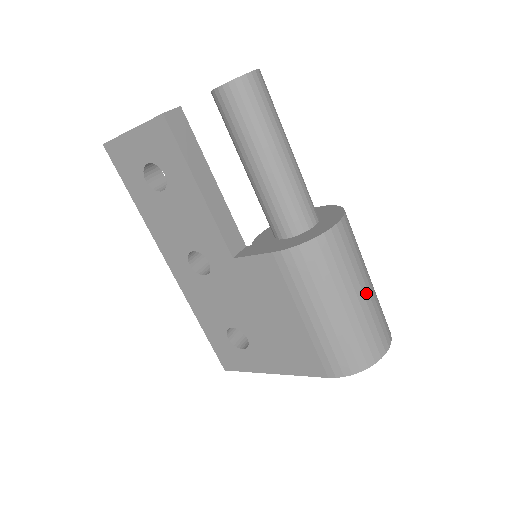
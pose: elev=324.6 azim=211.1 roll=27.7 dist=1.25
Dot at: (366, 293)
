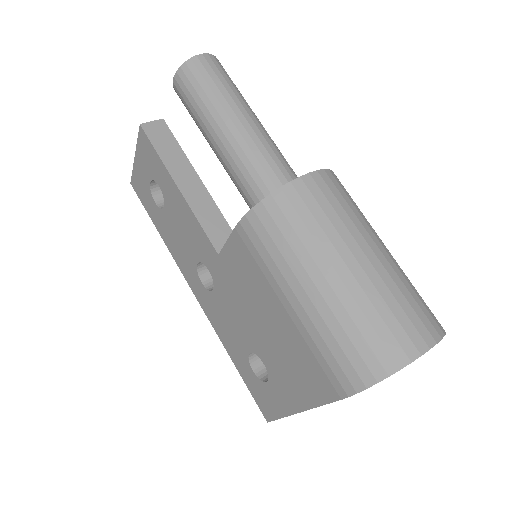
Dot at: (366, 264)
